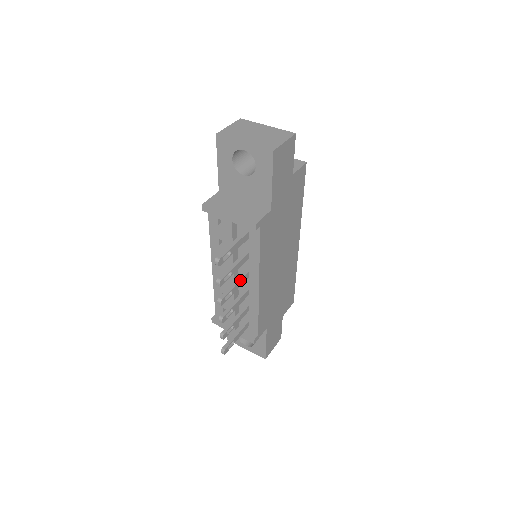
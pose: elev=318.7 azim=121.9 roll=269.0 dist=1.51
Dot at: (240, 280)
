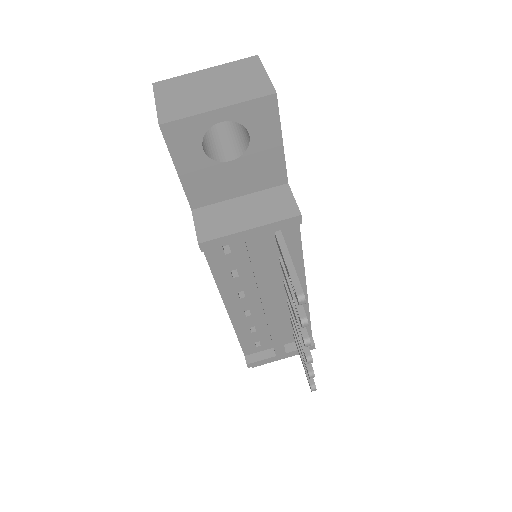
Dot at: occluded
